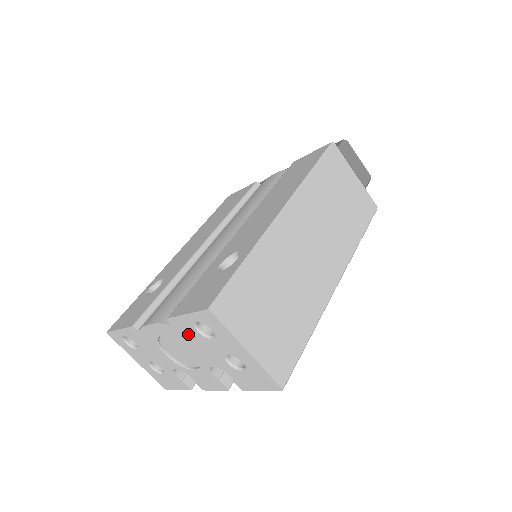
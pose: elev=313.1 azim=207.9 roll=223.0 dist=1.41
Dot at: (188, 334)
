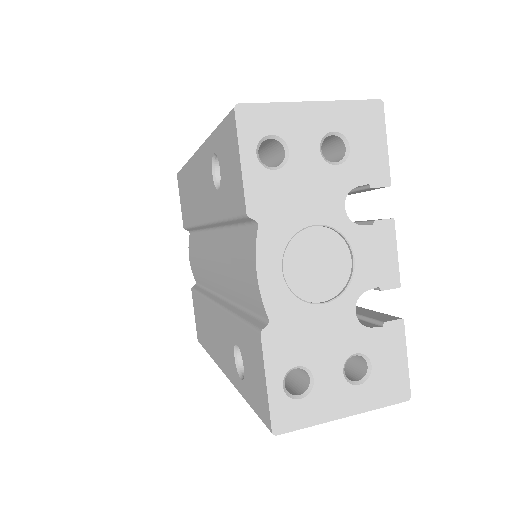
Dot at: (279, 197)
